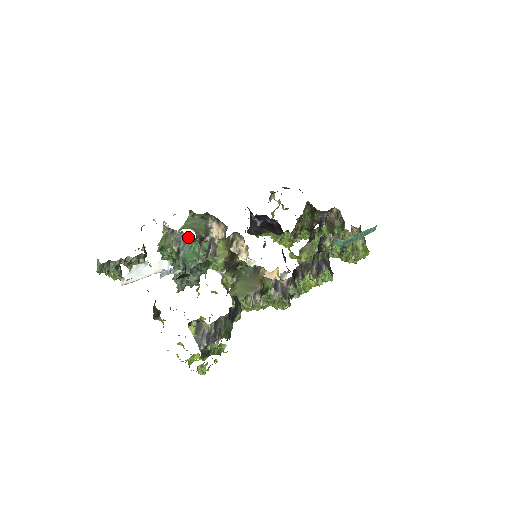
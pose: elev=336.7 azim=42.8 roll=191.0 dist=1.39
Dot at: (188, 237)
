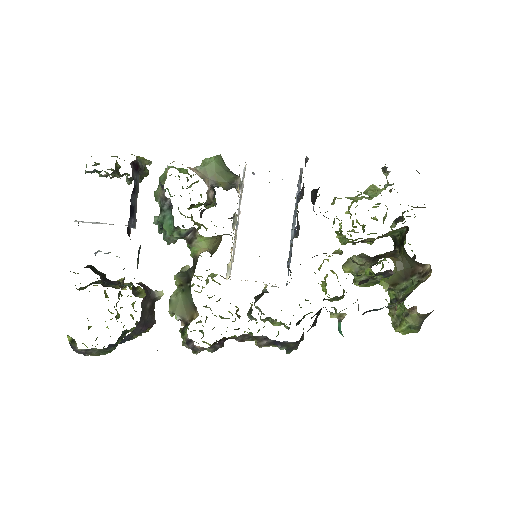
Dot at: (172, 208)
